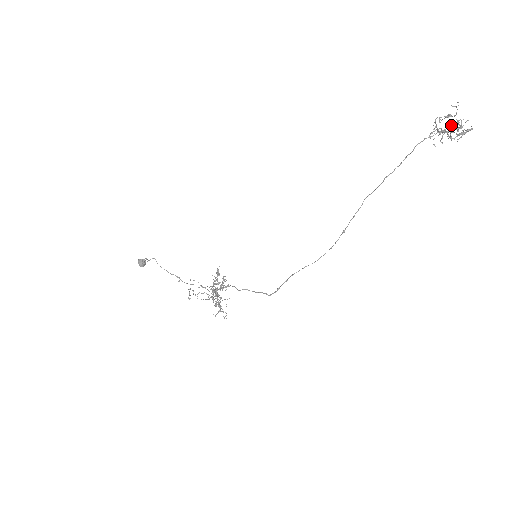
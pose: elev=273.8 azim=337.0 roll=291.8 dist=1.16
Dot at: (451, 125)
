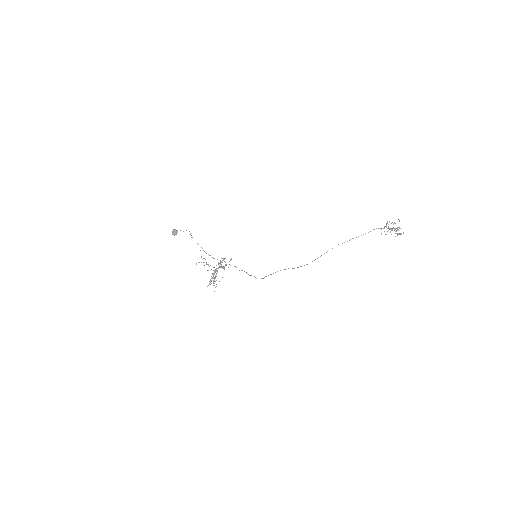
Dot at: (394, 228)
